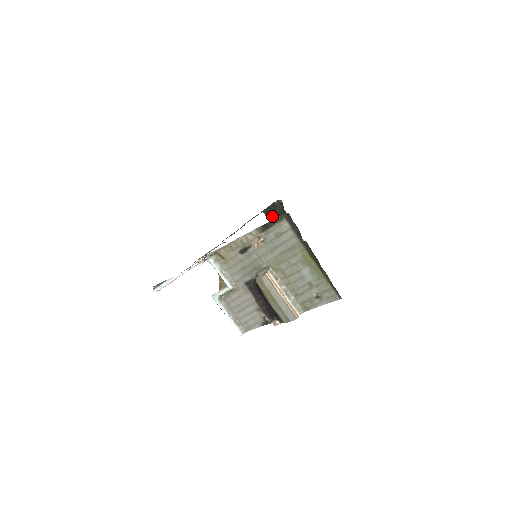
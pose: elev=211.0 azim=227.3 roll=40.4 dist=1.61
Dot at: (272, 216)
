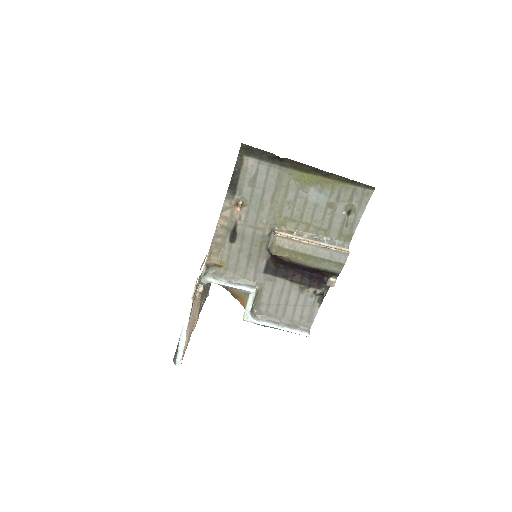
Dot at: occluded
